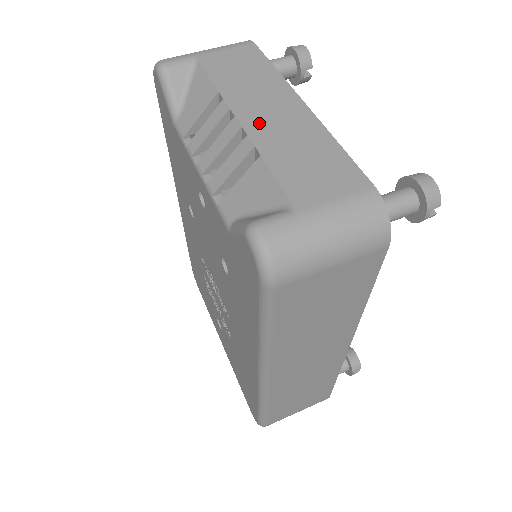
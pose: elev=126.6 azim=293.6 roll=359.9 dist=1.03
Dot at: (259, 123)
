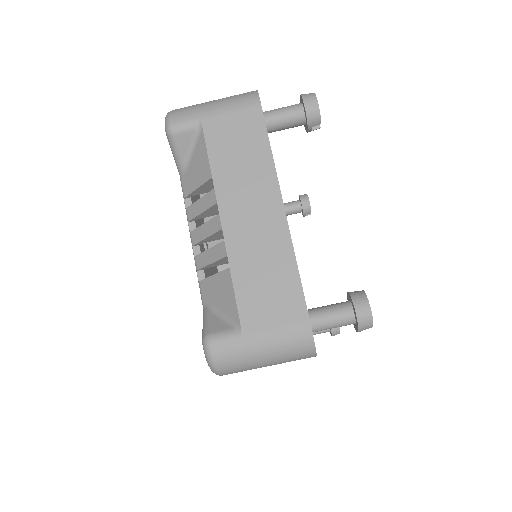
Dot at: (237, 227)
